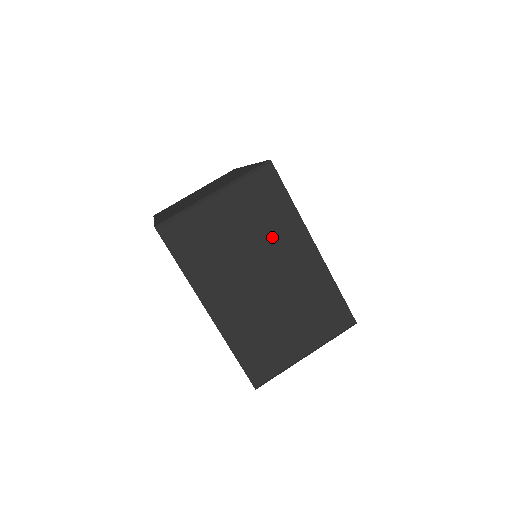
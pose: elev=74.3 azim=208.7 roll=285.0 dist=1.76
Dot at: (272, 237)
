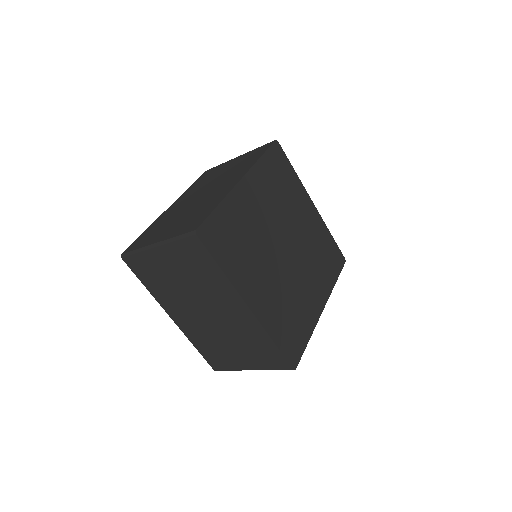
Dot at: (208, 289)
